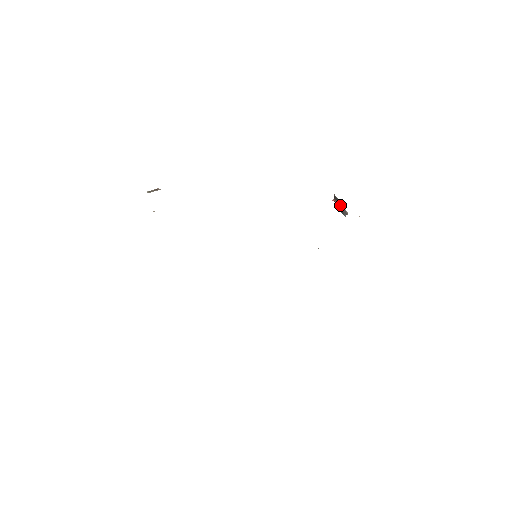
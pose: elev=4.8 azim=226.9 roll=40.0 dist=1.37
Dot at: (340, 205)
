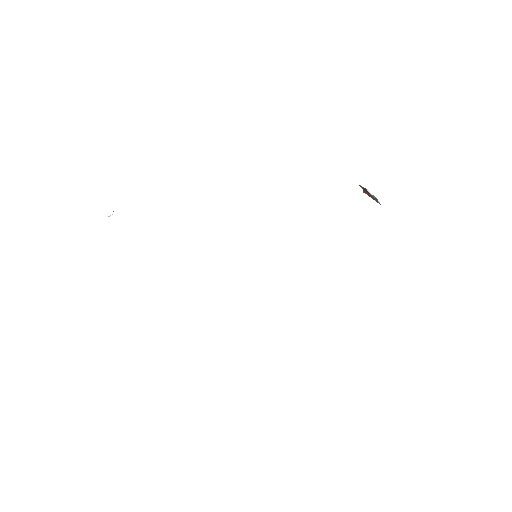
Dot at: (369, 193)
